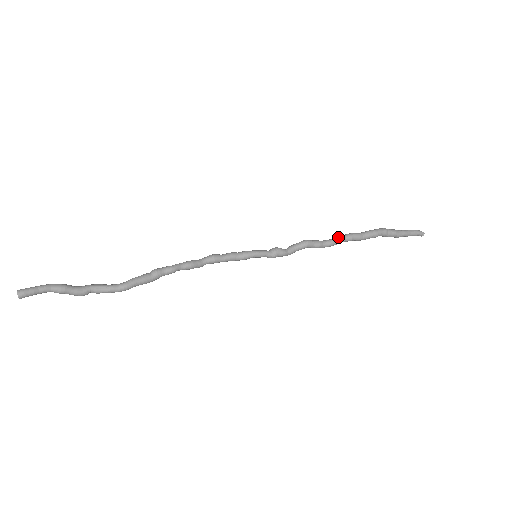
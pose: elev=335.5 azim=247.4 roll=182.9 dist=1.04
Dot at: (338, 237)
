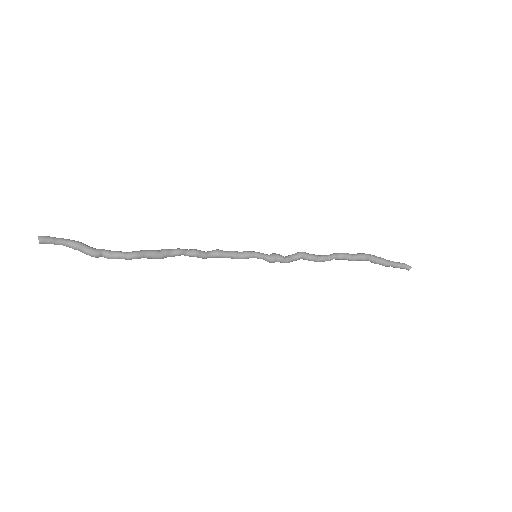
Dot at: (330, 254)
